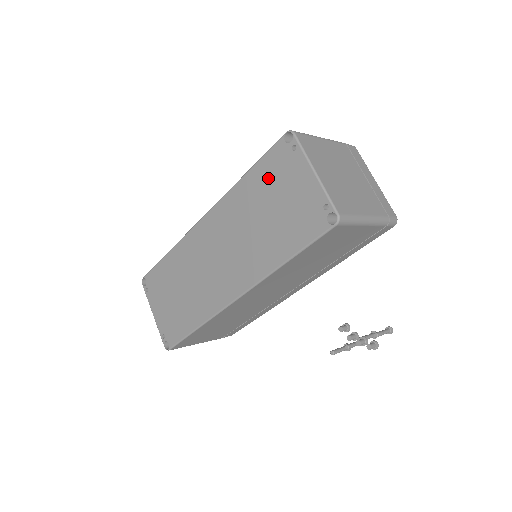
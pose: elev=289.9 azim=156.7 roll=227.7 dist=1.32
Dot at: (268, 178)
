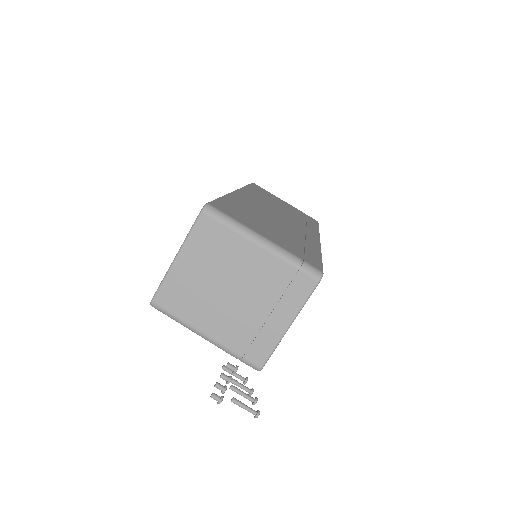
Dot at: occluded
